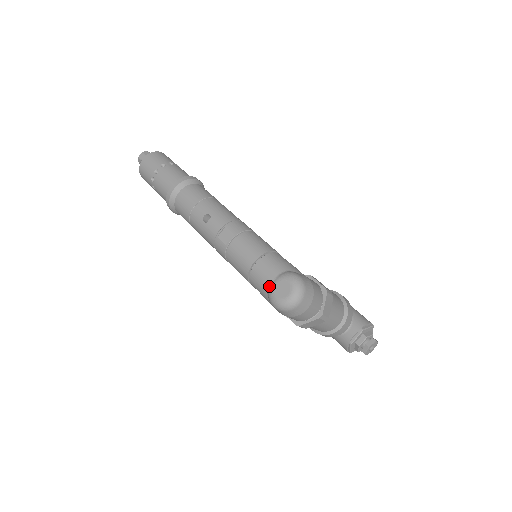
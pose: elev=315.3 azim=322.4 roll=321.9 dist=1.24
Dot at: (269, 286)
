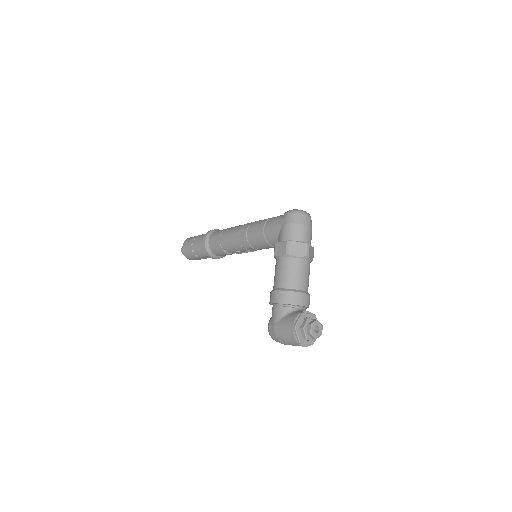
Dot at: occluded
